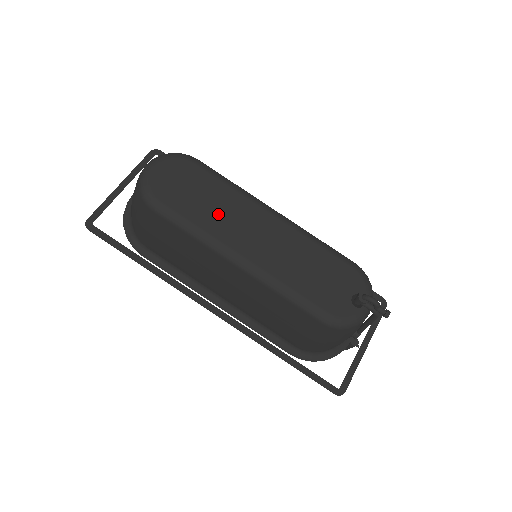
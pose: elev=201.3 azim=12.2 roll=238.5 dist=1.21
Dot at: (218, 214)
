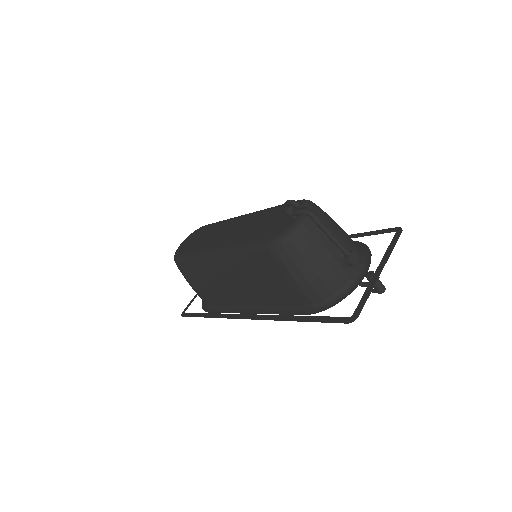
Dot at: (209, 239)
